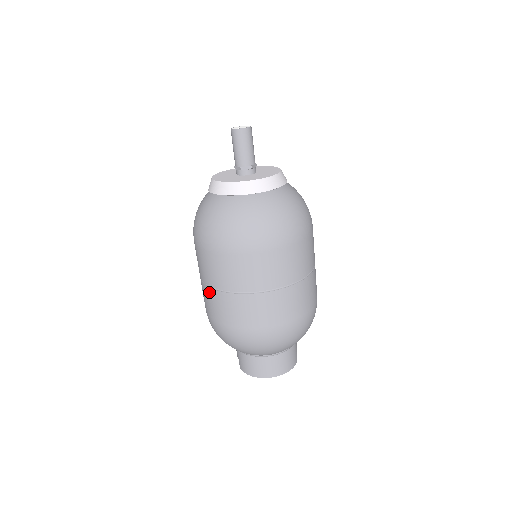
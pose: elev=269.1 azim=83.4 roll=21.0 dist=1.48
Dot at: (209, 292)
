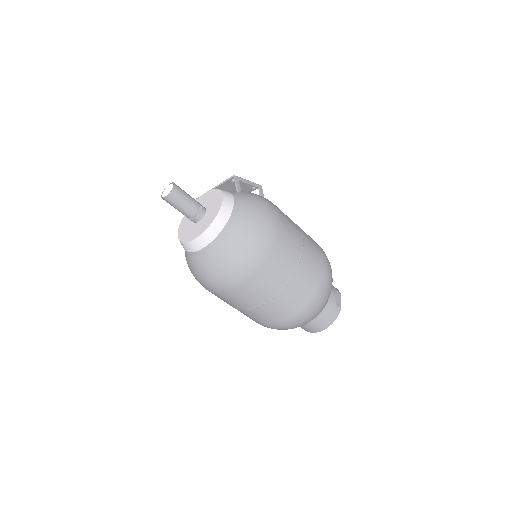
Dot at: occluded
